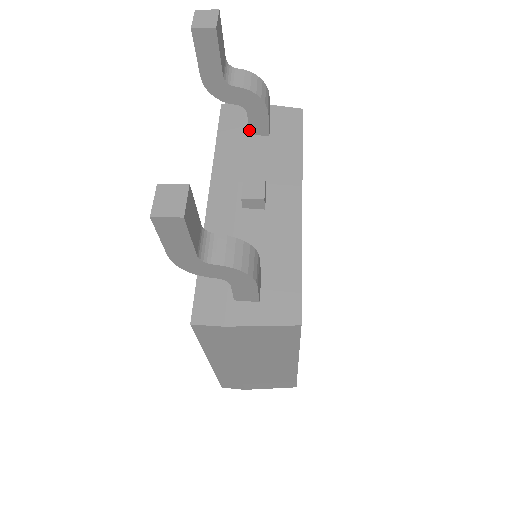
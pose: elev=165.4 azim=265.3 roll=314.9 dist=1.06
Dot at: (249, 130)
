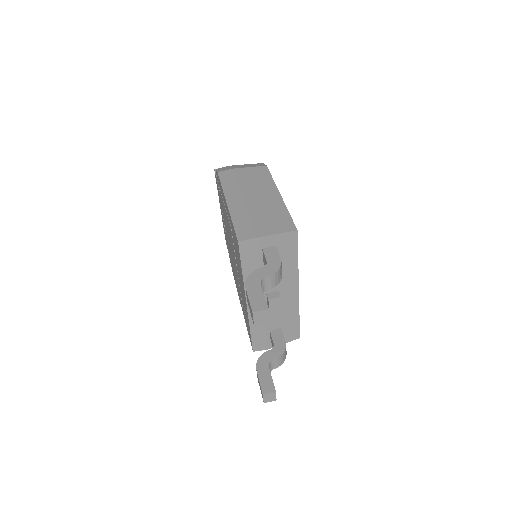
Dot at: occluded
